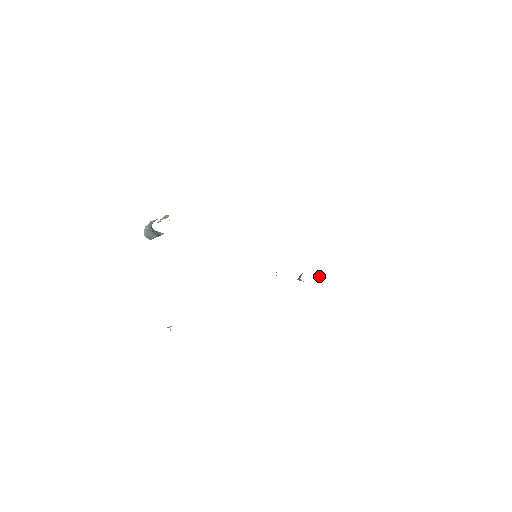
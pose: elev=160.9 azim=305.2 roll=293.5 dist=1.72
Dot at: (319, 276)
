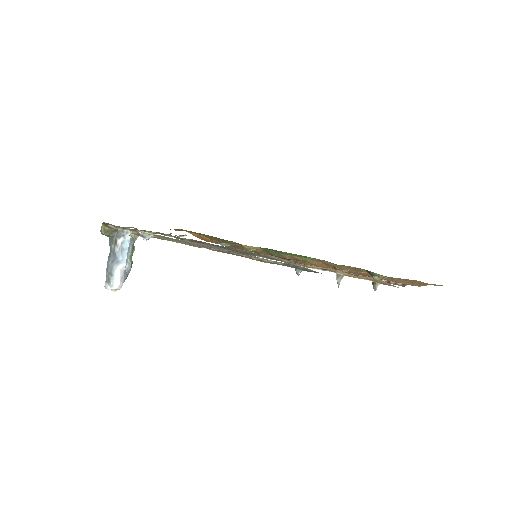
Dot at: occluded
